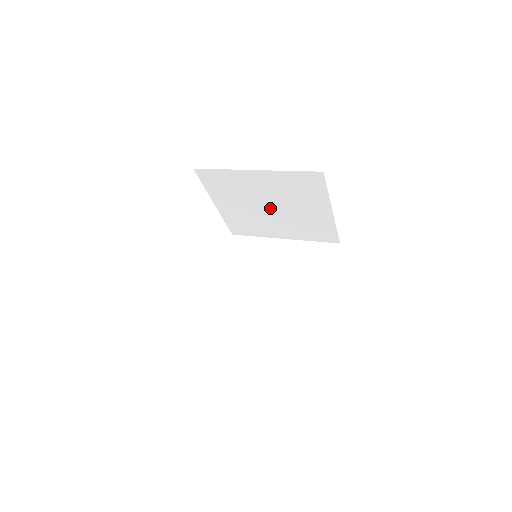
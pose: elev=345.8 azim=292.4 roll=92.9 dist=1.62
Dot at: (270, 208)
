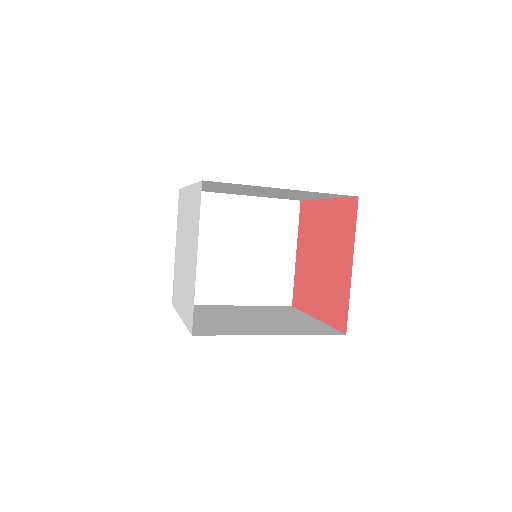
Dot at: (260, 192)
